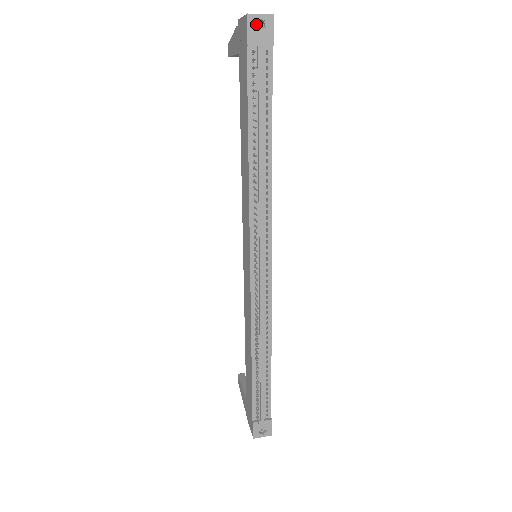
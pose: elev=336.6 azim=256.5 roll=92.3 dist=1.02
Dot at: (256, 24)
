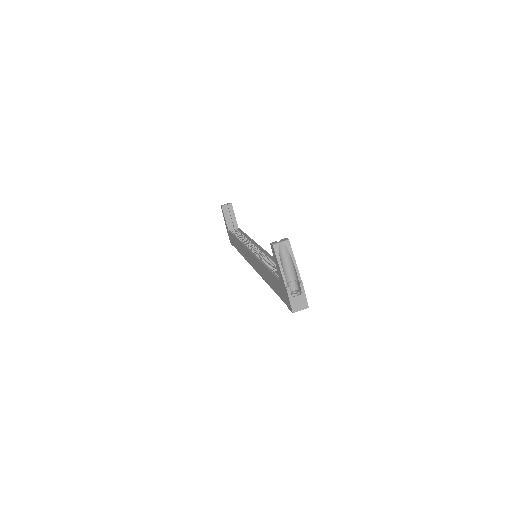
Dot at: (297, 295)
